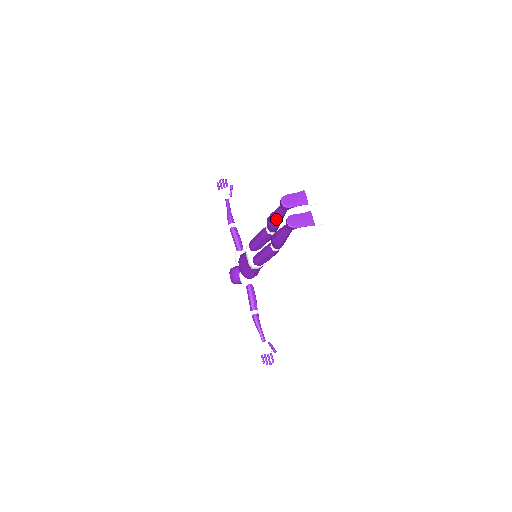
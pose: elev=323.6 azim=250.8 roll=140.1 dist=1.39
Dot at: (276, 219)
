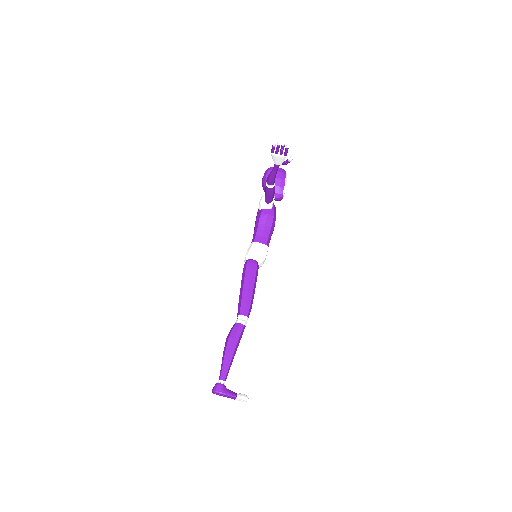
Dot at: occluded
